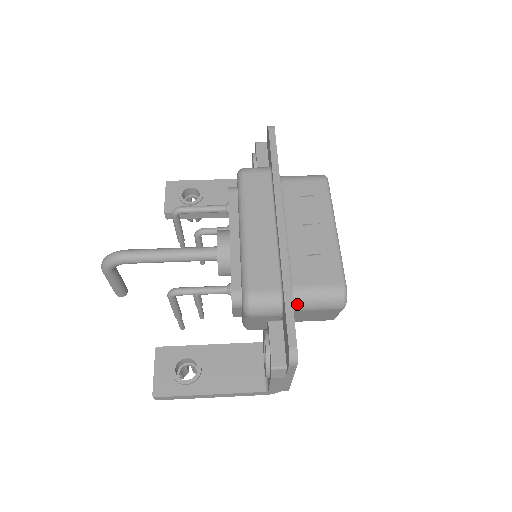
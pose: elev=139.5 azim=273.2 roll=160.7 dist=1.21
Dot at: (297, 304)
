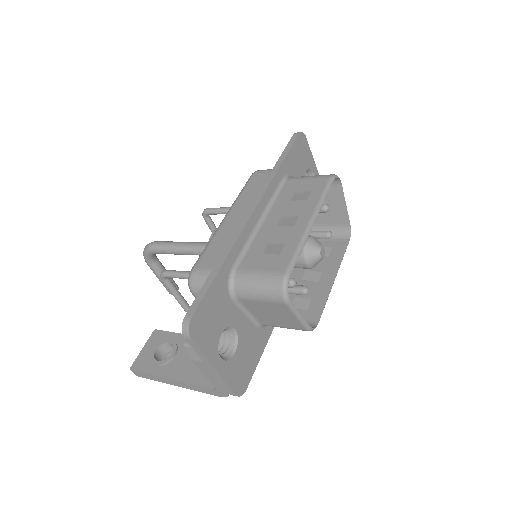
Dot at: (238, 289)
